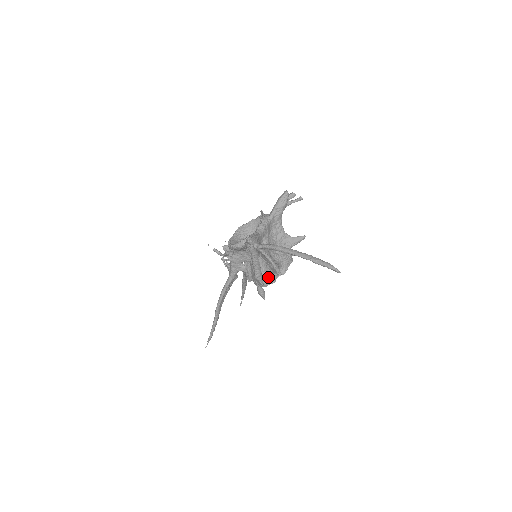
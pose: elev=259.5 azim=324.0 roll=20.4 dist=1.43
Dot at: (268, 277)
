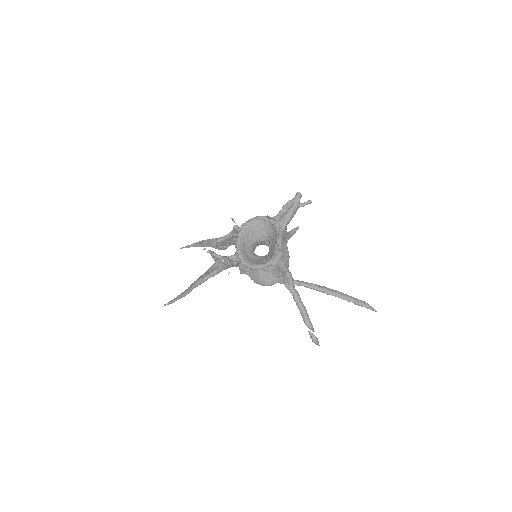
Dot at: (274, 280)
